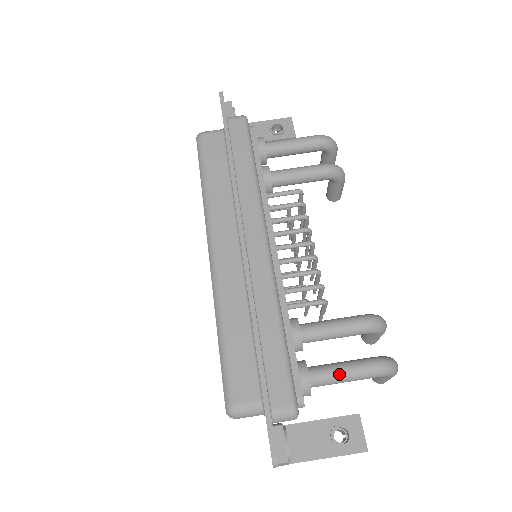
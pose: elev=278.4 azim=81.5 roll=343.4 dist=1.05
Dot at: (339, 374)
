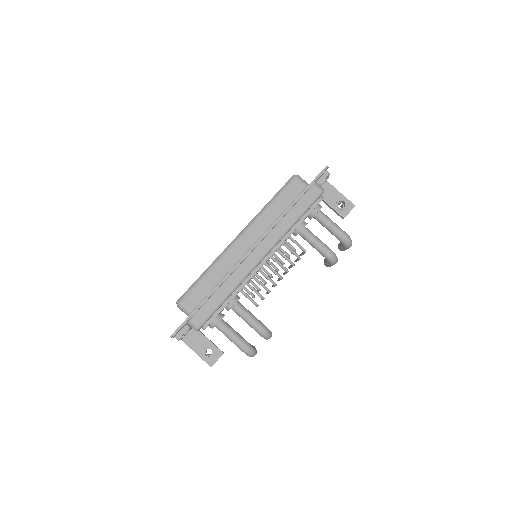
Dot at: (229, 334)
